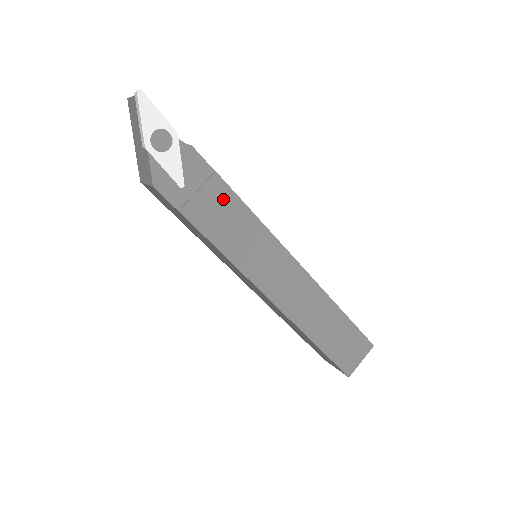
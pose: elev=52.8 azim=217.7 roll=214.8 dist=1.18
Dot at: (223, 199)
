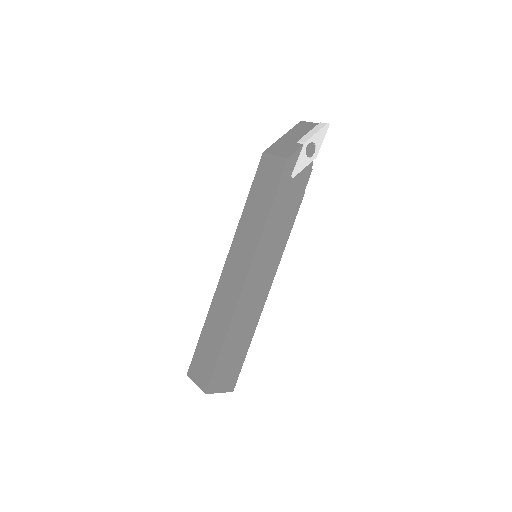
Dot at: (293, 207)
